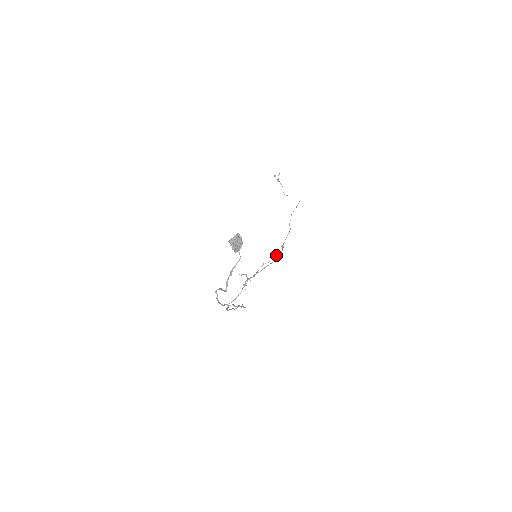
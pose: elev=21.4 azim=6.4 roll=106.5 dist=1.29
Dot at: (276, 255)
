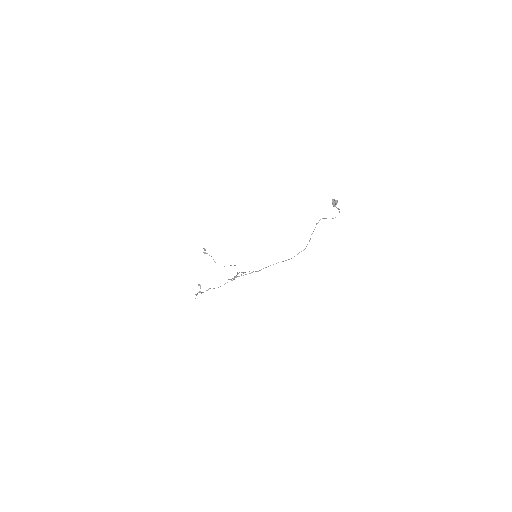
Dot at: occluded
